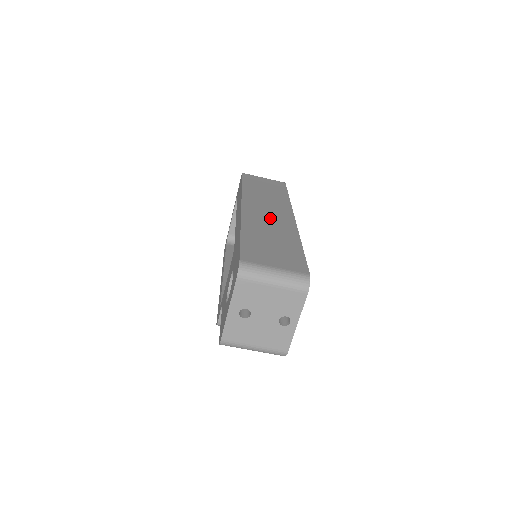
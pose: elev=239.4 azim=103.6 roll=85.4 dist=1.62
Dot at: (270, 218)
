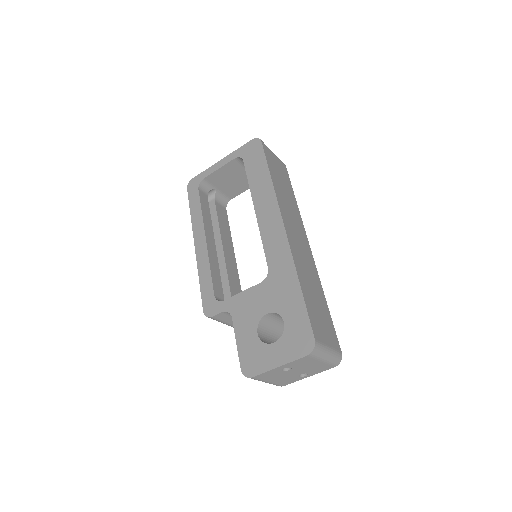
Dot at: (302, 251)
